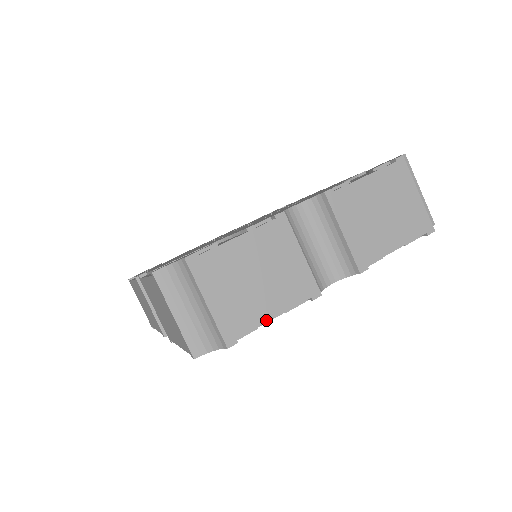
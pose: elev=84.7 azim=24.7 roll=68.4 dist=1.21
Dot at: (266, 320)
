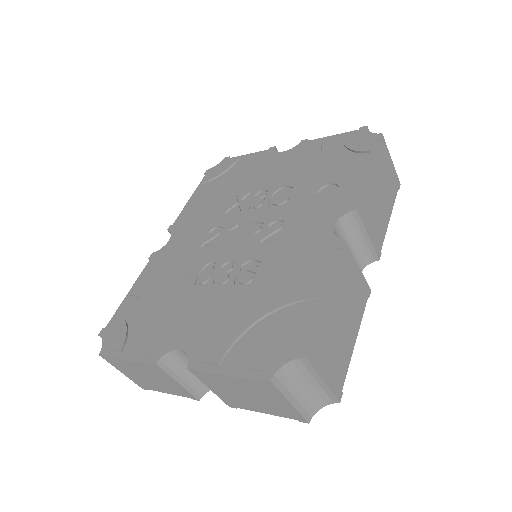
Dot at: (162, 392)
